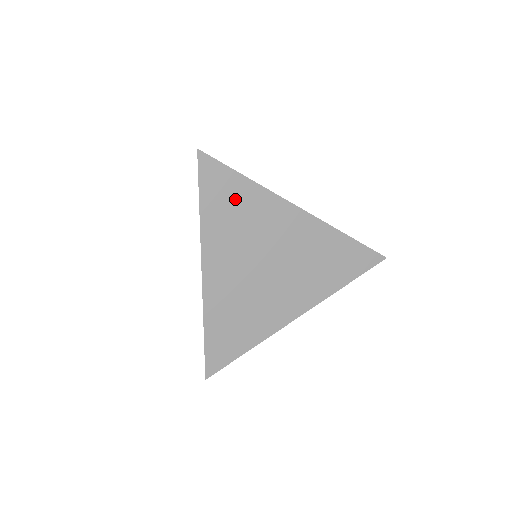
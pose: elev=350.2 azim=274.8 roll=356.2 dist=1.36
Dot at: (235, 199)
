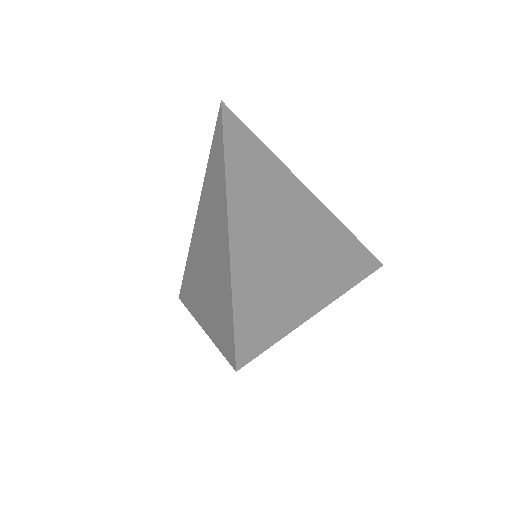
Dot at: (255, 158)
